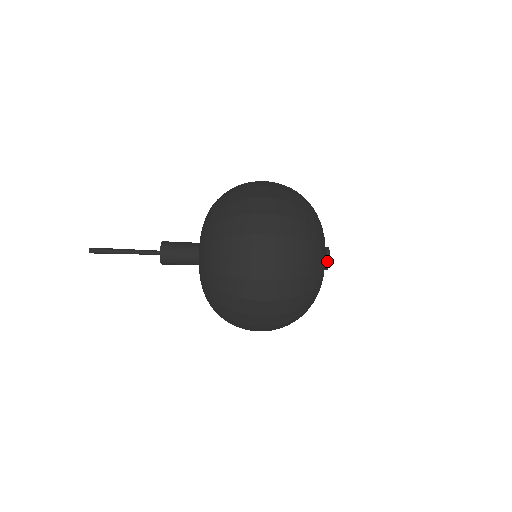
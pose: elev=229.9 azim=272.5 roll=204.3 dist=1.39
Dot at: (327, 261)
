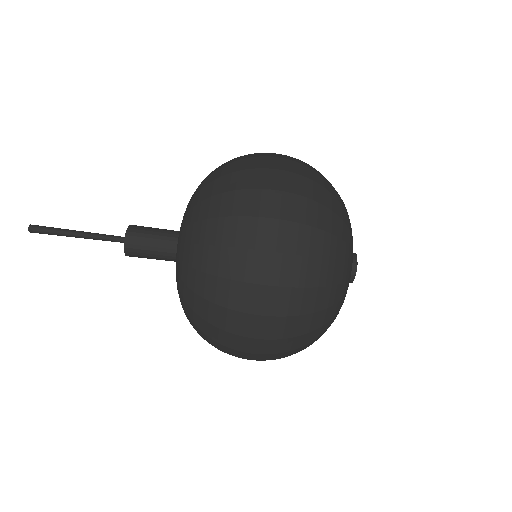
Dot at: (353, 266)
